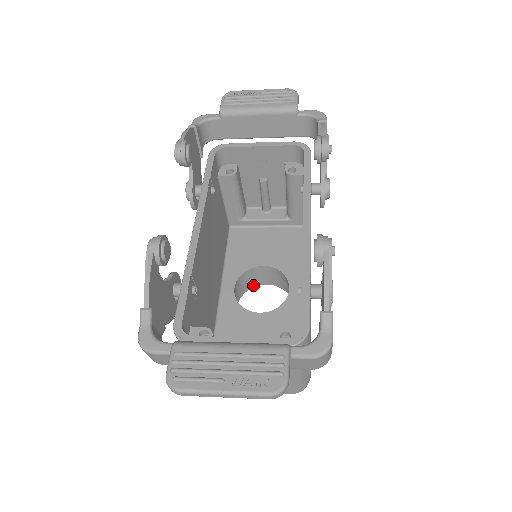
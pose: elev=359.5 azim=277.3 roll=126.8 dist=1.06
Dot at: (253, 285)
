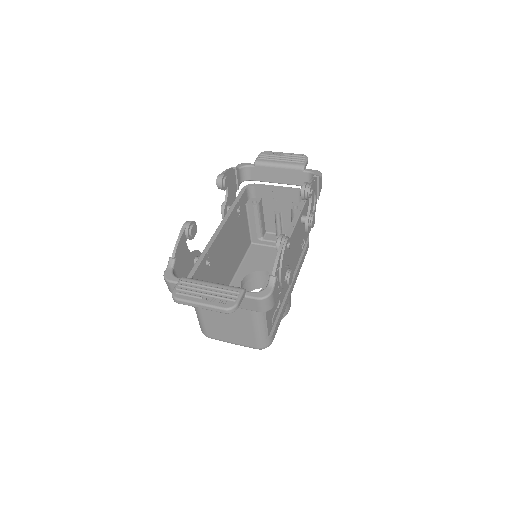
Dot at: (259, 287)
